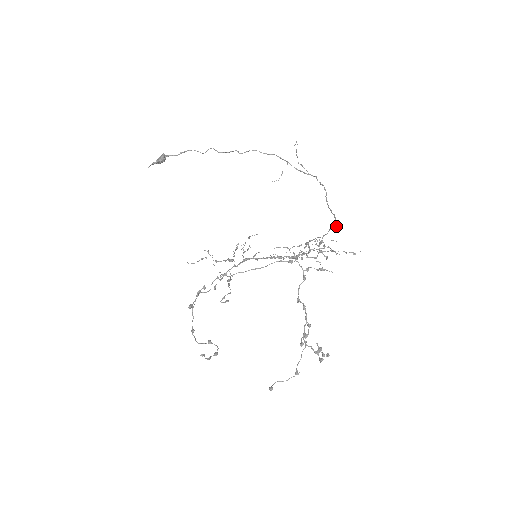
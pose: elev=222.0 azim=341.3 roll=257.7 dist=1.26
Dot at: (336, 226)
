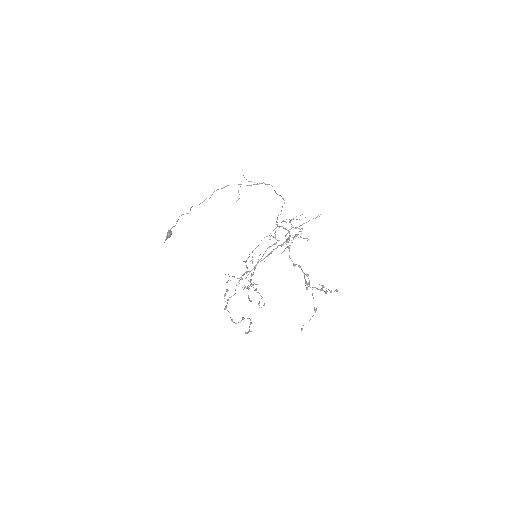
Dot at: occluded
